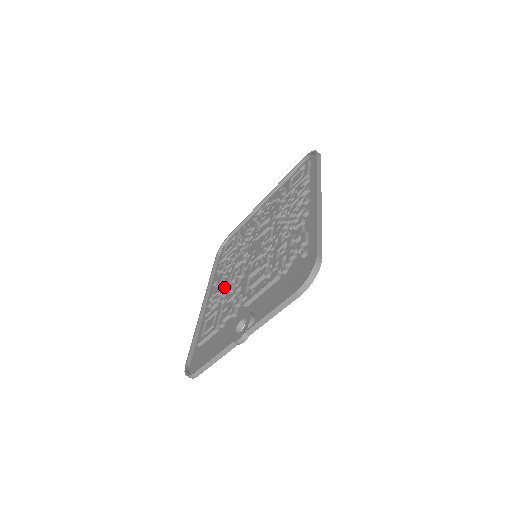
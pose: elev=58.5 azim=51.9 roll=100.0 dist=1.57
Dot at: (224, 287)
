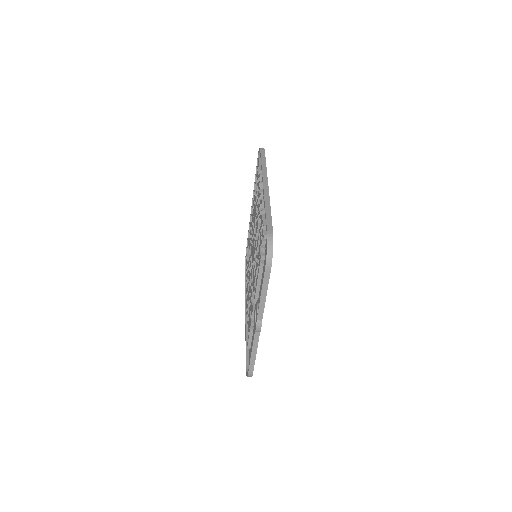
Dot at: occluded
